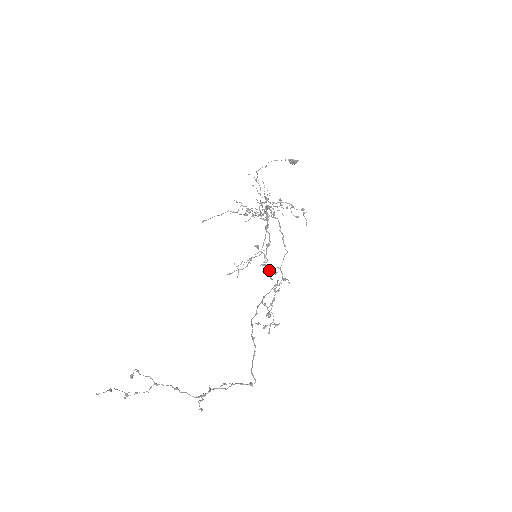
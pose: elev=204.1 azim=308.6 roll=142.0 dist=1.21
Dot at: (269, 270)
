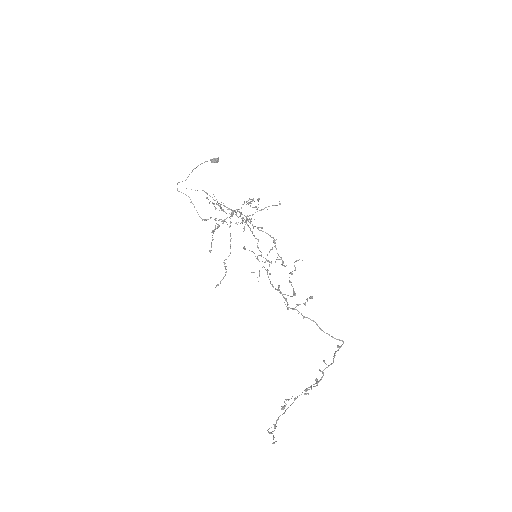
Dot at: occluded
